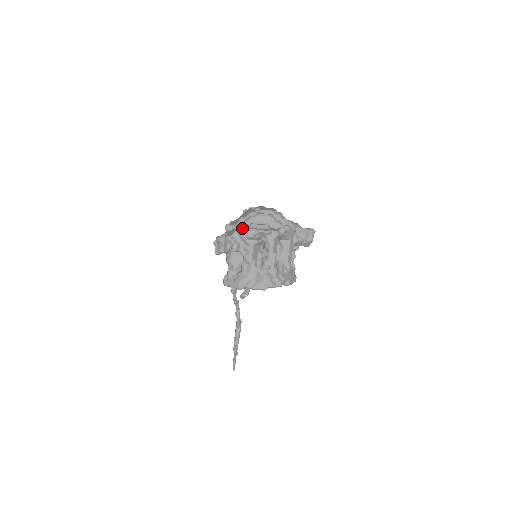
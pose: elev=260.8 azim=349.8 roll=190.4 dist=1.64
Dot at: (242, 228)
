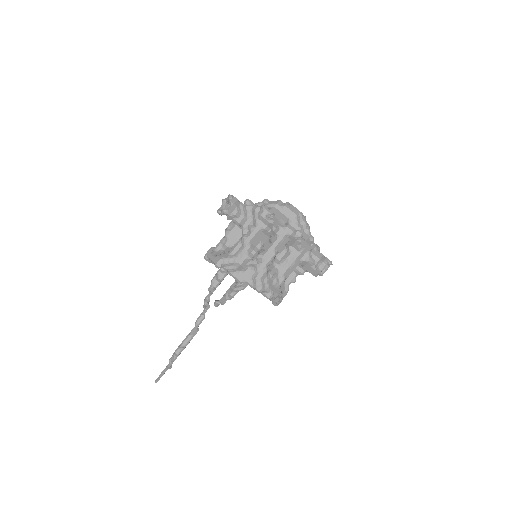
Dot at: occluded
